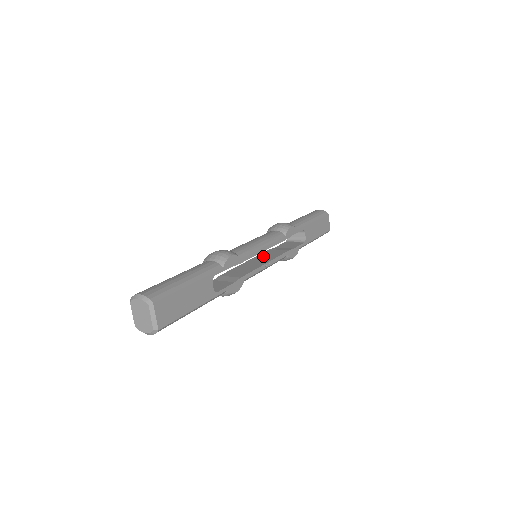
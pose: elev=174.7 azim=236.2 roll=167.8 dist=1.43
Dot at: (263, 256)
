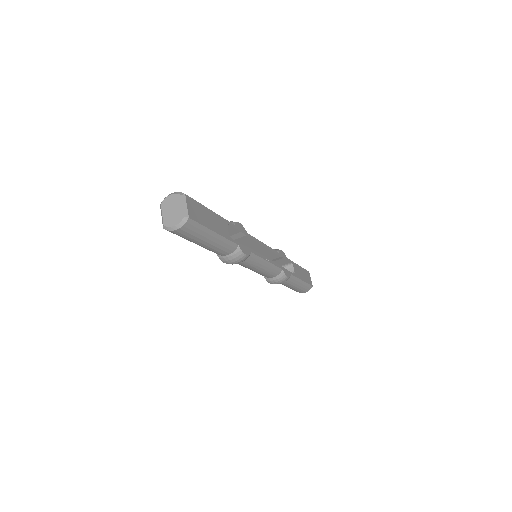
Dot at: occluded
